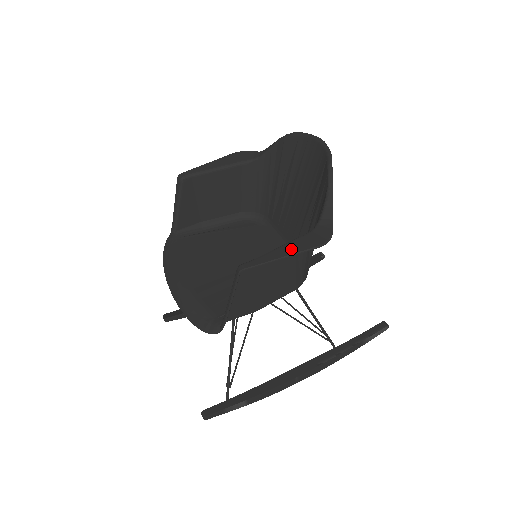
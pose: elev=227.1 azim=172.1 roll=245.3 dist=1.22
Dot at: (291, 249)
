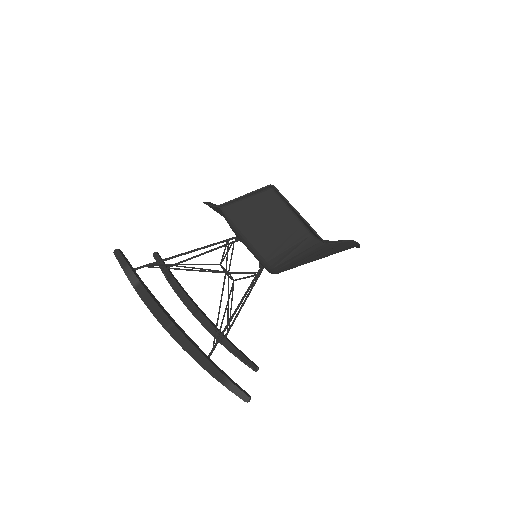
Dot at: (299, 214)
